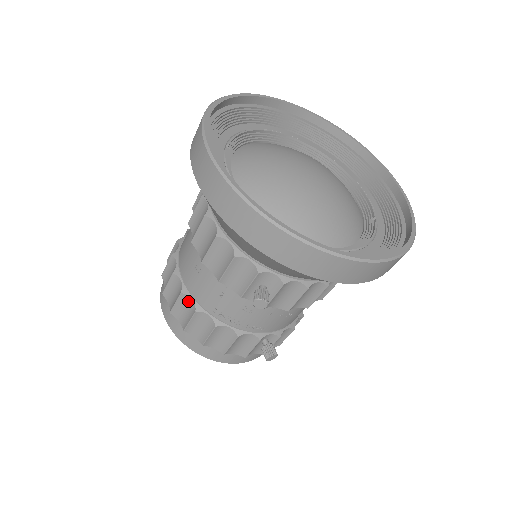
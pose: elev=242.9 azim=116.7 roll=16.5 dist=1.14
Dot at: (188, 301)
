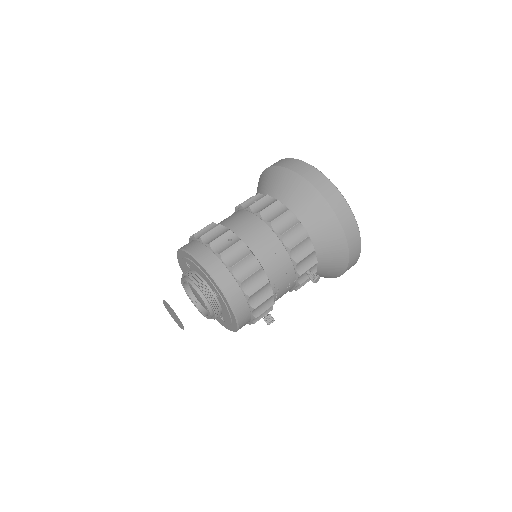
Dot at: (261, 274)
